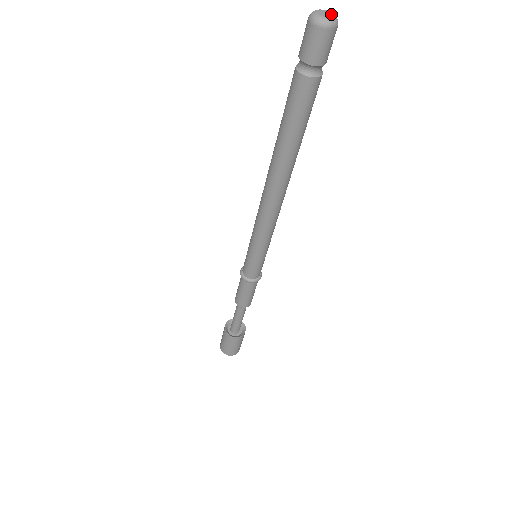
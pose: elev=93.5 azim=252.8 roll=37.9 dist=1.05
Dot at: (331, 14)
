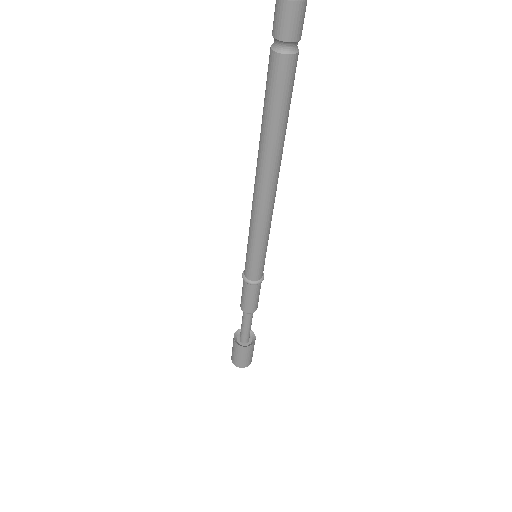
Dot at: out of frame
